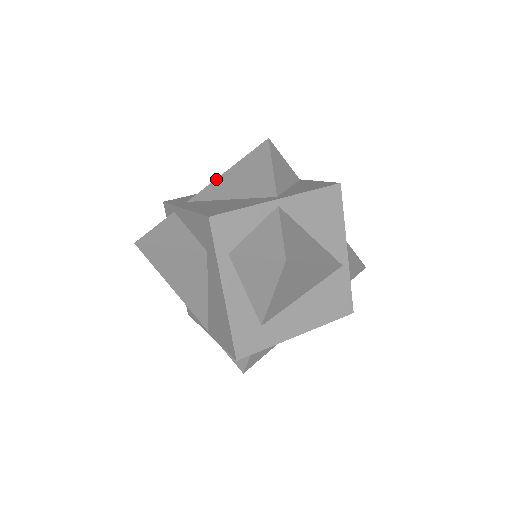
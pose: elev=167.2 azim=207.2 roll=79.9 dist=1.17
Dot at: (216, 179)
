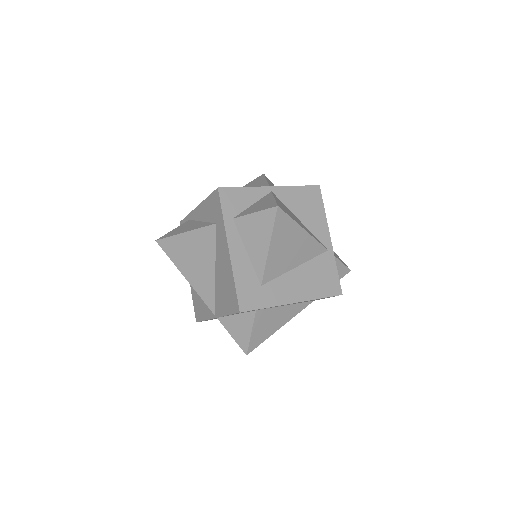
Dot at: occluded
